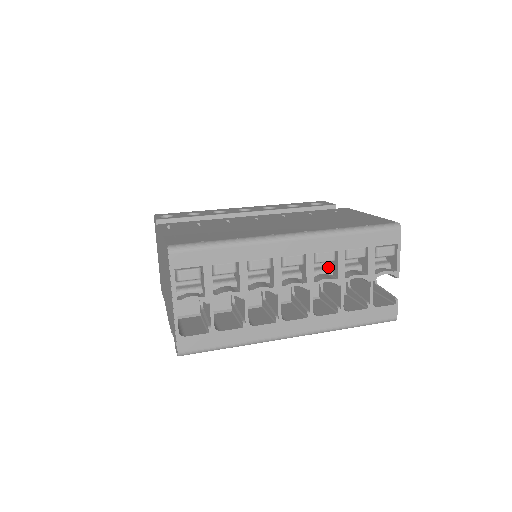
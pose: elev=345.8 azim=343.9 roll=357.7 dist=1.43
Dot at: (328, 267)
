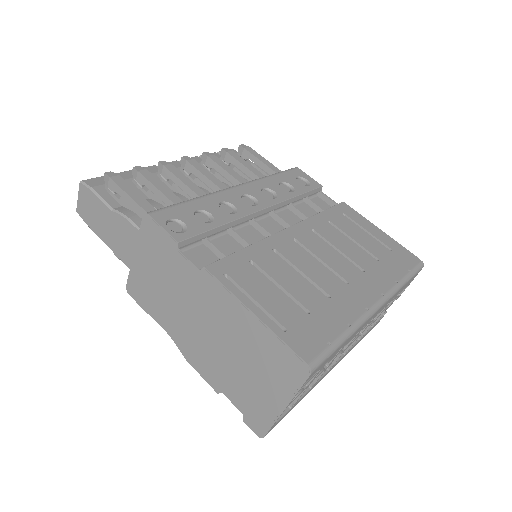
Dot at: occluded
